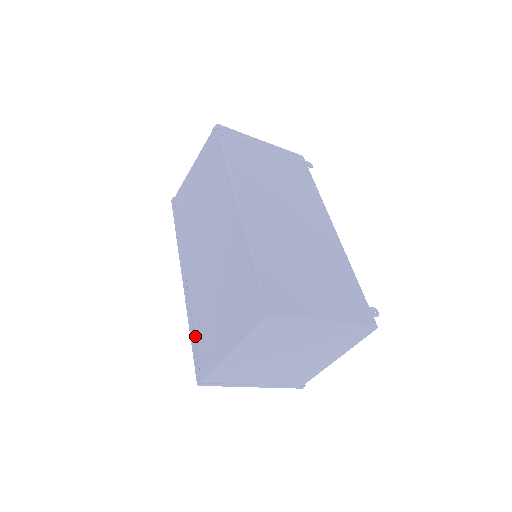
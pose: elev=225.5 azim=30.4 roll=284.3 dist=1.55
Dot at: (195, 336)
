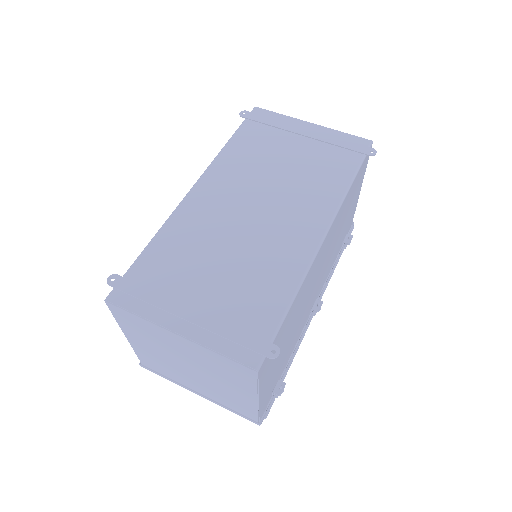
Dot at: occluded
